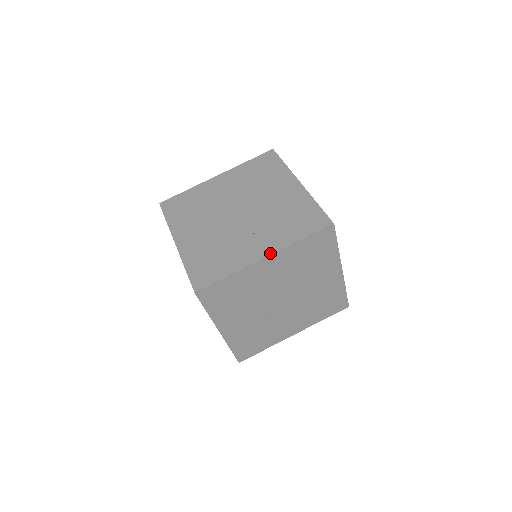
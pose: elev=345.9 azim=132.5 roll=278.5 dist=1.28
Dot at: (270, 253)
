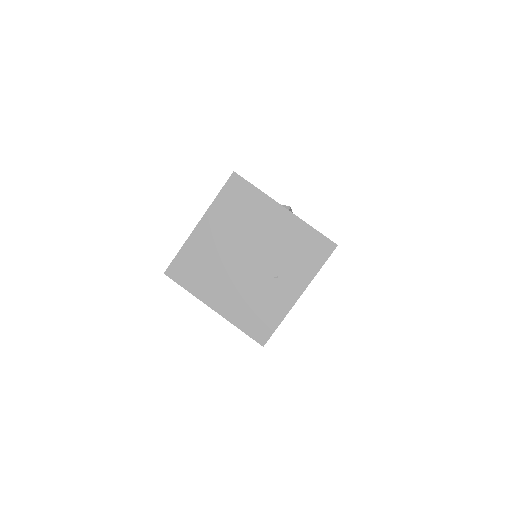
Dot at: (301, 291)
